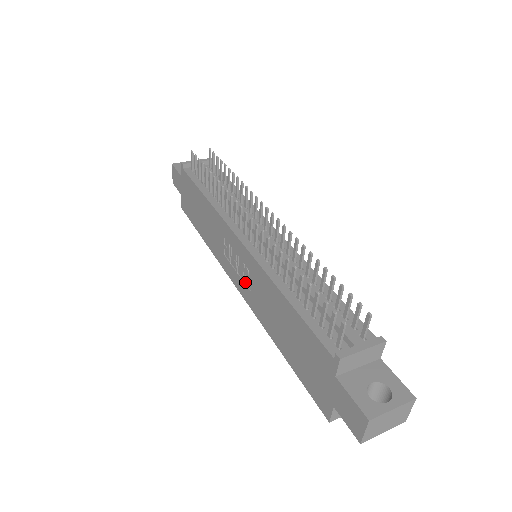
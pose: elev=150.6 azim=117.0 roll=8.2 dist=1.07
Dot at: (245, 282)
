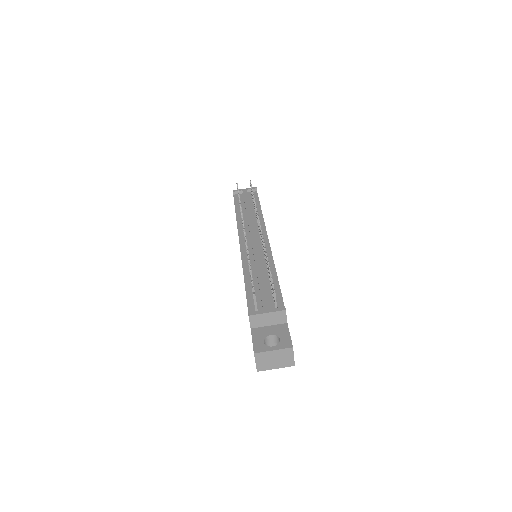
Dot at: occluded
